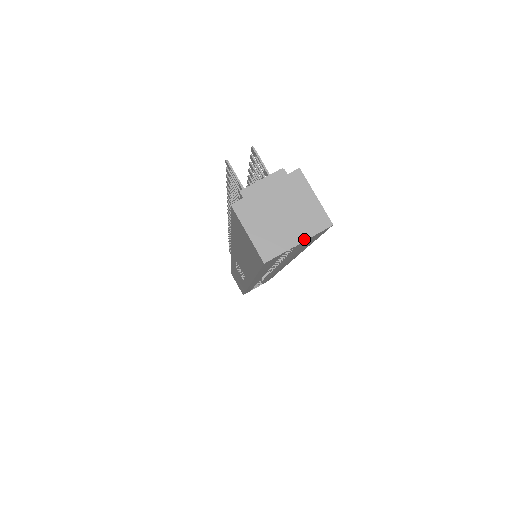
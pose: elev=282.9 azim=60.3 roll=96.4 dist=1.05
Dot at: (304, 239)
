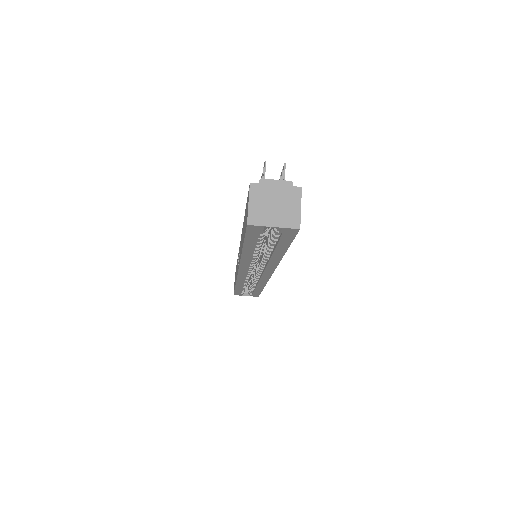
Dot at: (278, 226)
